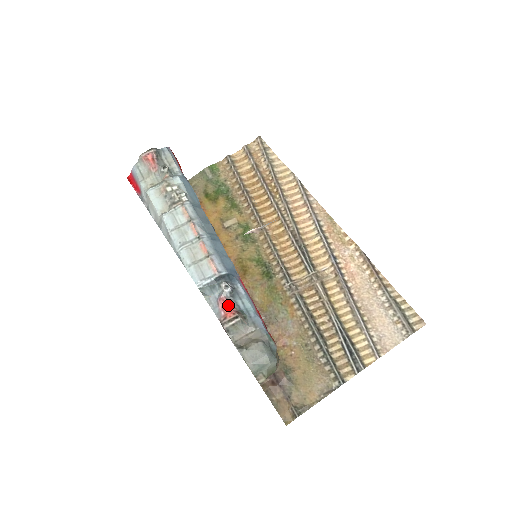
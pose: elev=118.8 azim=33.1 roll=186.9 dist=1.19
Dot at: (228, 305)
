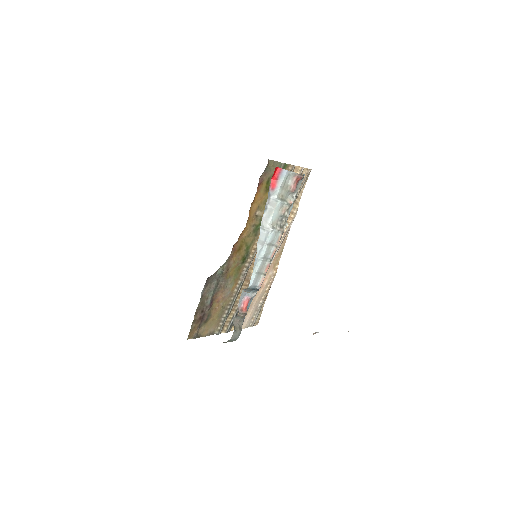
Dot at: occluded
